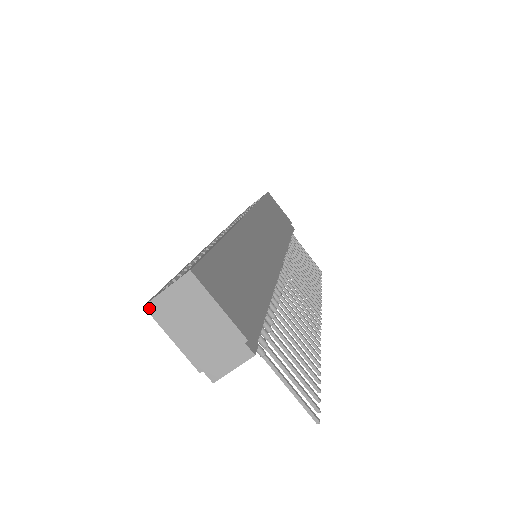
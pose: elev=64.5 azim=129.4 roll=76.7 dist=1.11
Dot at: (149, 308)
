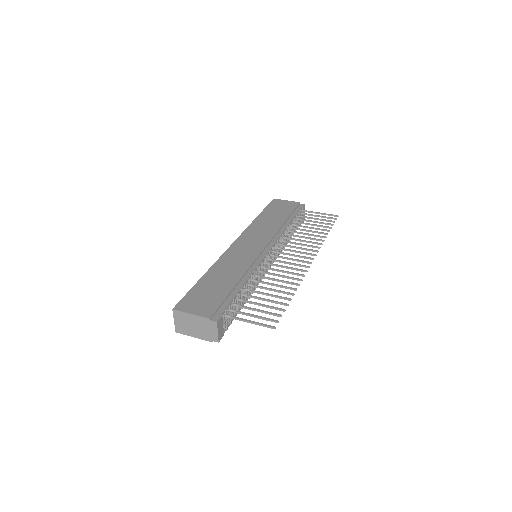
Dot at: (177, 332)
